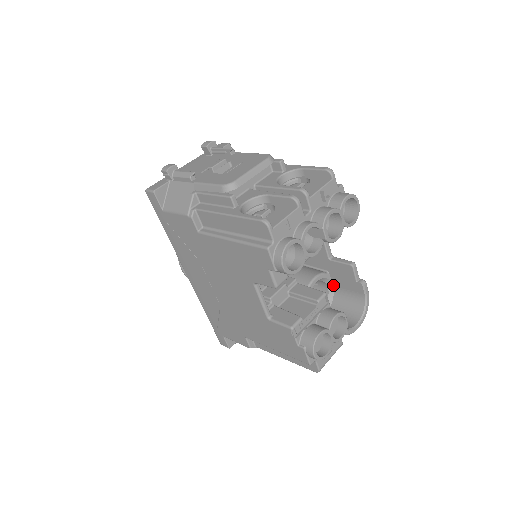
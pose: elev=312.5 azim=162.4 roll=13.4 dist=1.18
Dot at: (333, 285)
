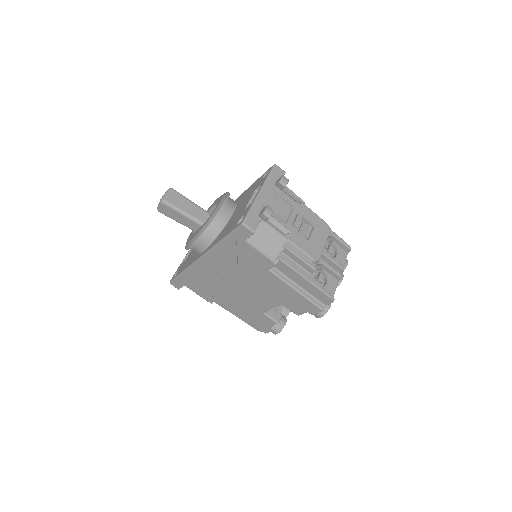
Dot at: occluded
